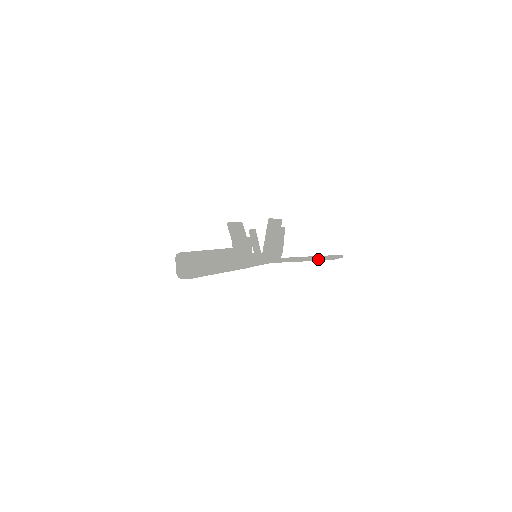
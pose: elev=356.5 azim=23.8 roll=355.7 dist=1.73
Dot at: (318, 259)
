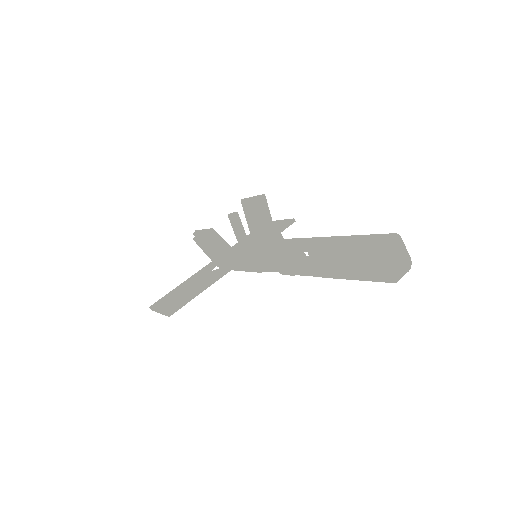
Dot at: (282, 229)
